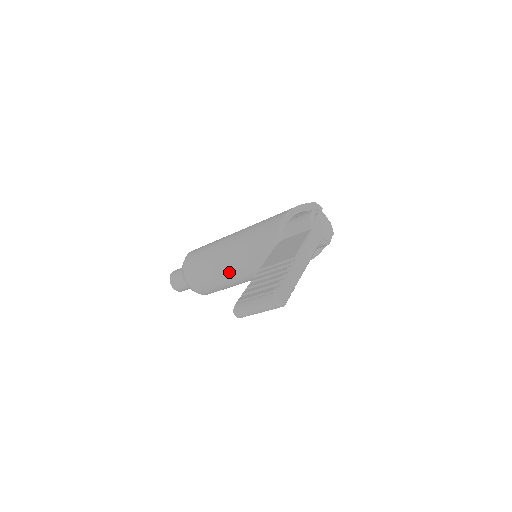
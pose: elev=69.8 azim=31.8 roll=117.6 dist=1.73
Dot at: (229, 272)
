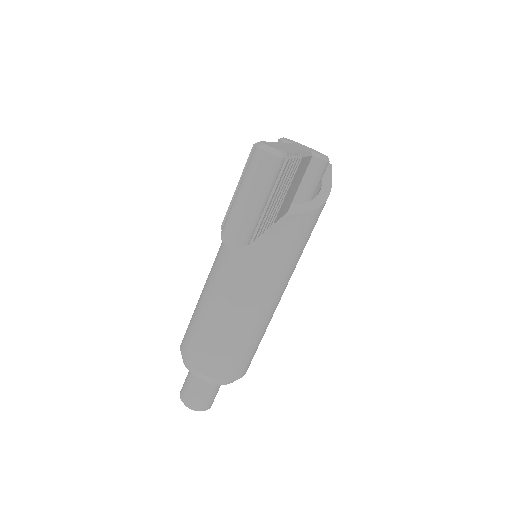
Dot at: (234, 300)
